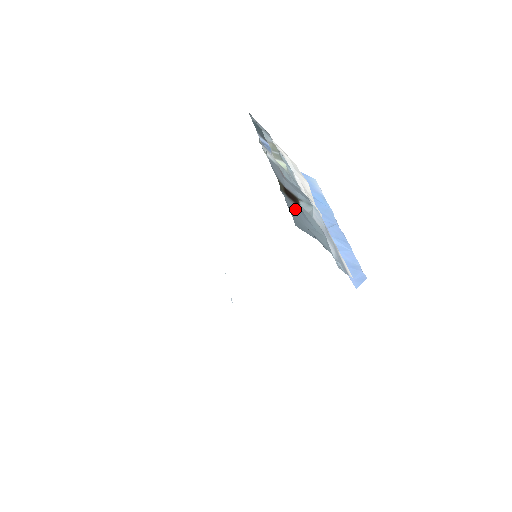
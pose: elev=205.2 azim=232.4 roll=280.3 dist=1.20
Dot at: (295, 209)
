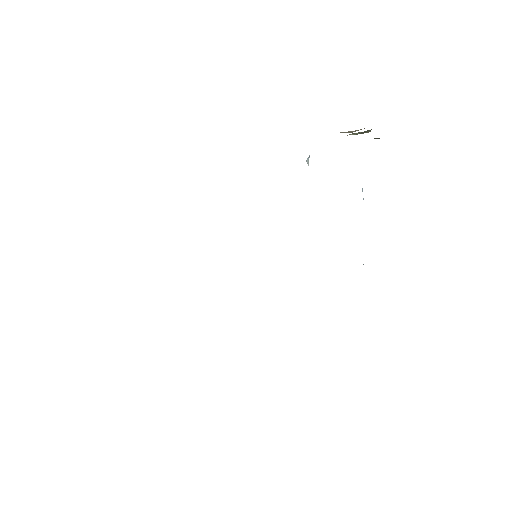
Dot at: occluded
